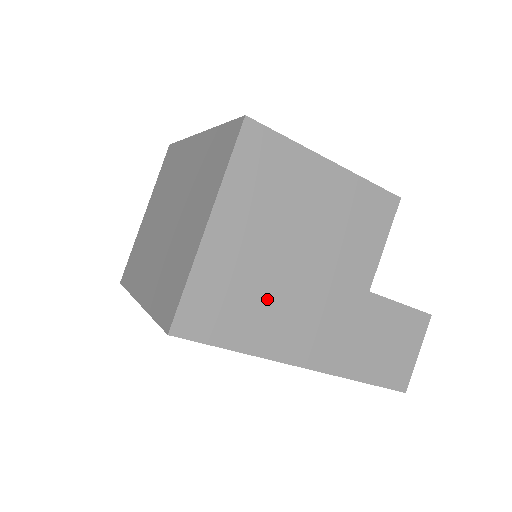
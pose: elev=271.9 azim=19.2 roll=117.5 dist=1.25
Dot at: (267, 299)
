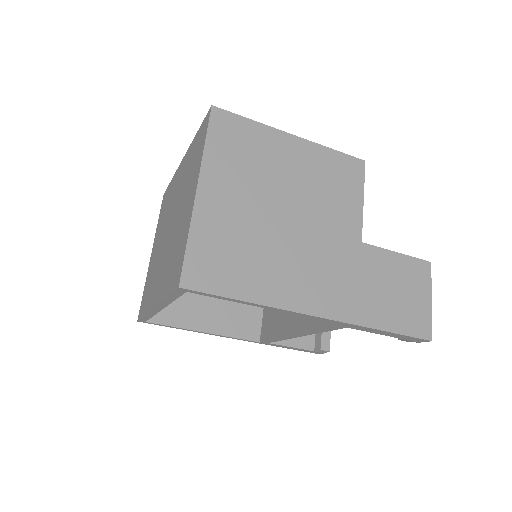
Dot at: (265, 252)
